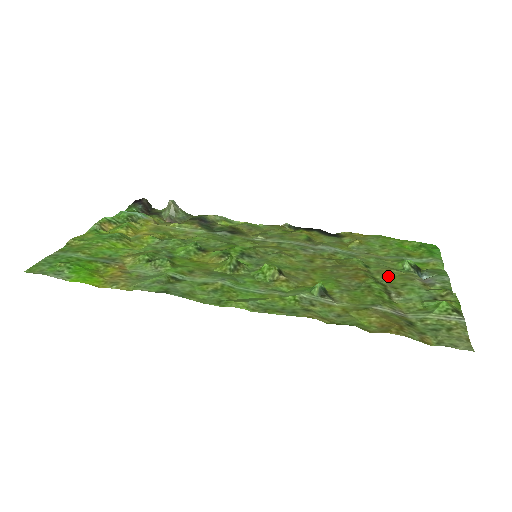
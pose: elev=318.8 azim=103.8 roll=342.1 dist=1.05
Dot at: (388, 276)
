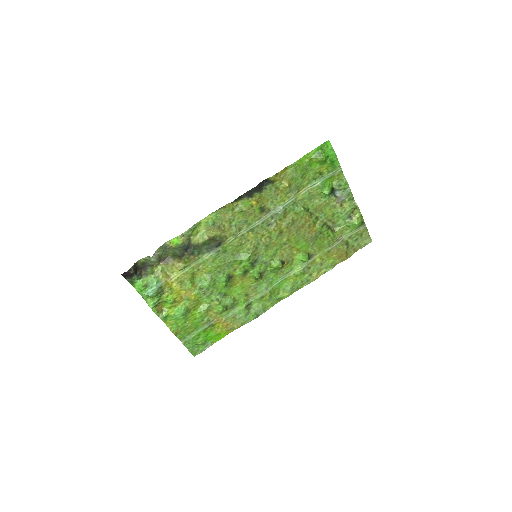
Dot at: (322, 212)
